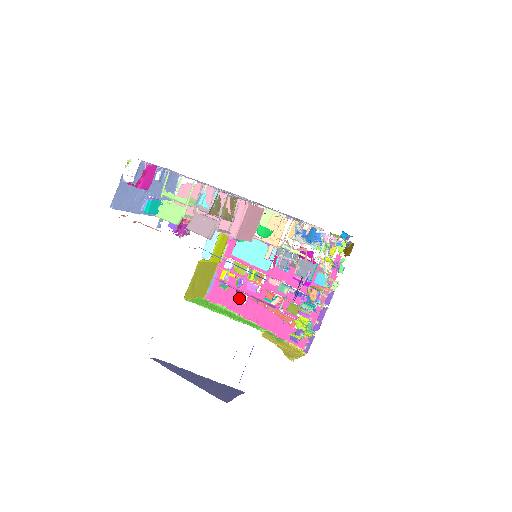
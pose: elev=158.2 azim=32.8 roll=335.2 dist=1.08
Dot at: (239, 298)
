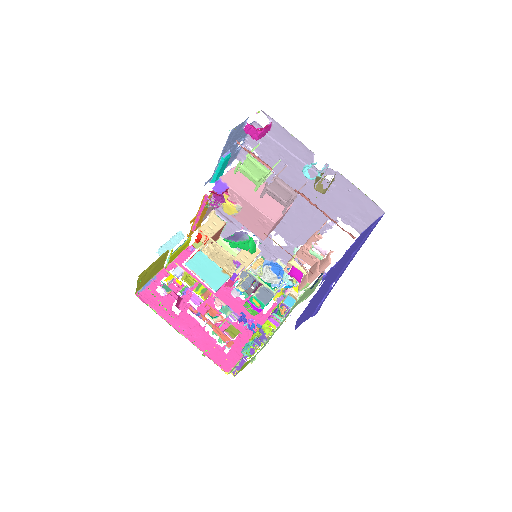
Dot at: (180, 304)
